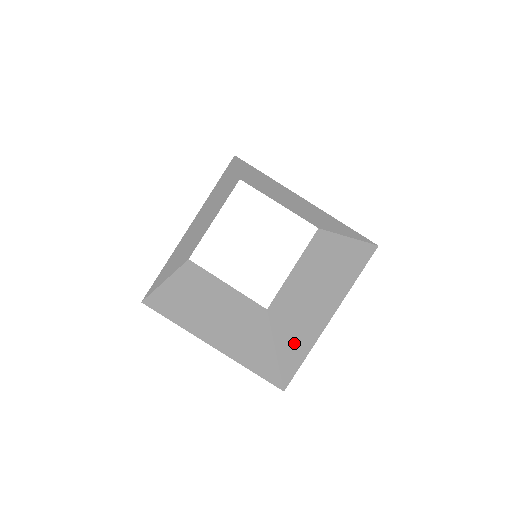
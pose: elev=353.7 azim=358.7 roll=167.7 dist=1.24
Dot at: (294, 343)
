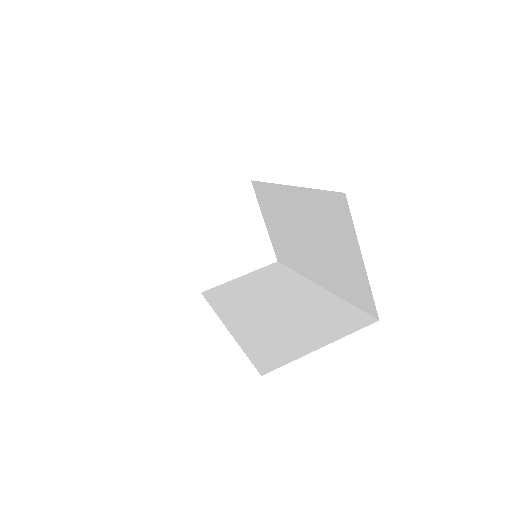
Dot at: (346, 284)
